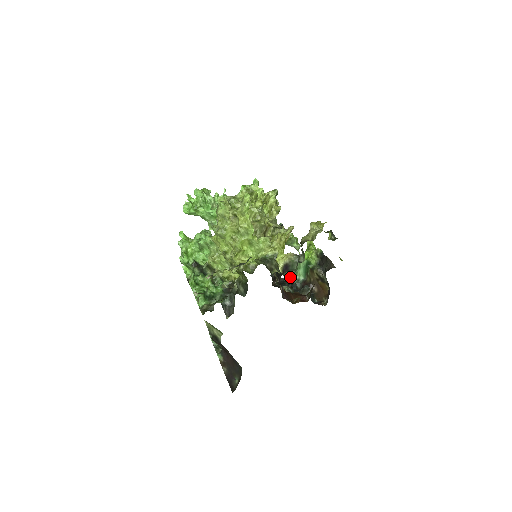
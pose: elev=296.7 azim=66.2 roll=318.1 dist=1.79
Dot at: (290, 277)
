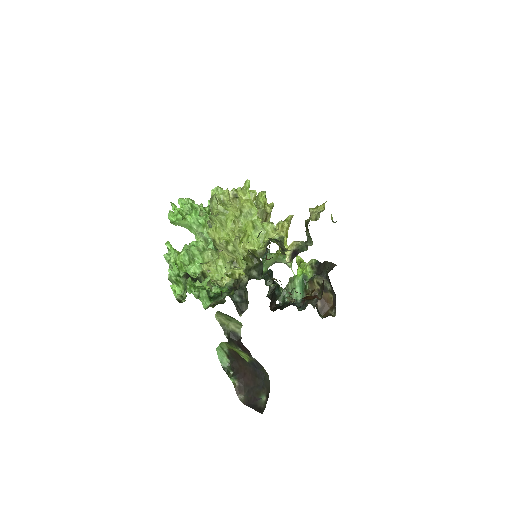
Dot at: (286, 300)
